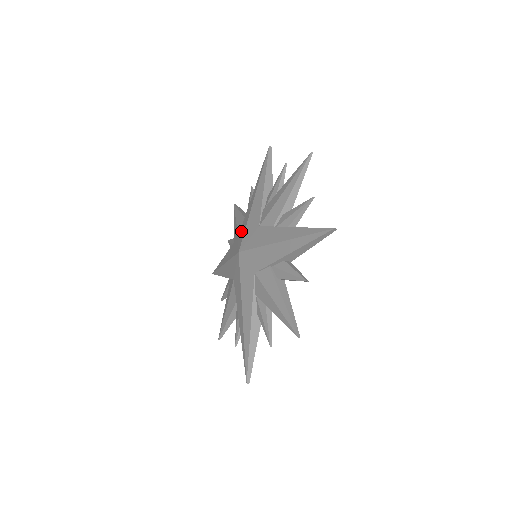
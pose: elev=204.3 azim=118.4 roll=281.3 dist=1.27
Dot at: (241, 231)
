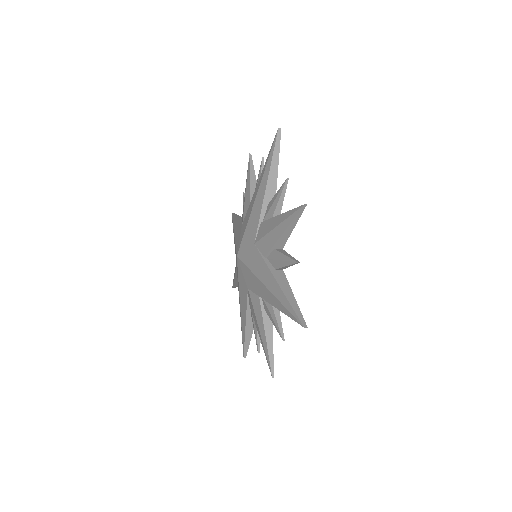
Dot at: (243, 225)
